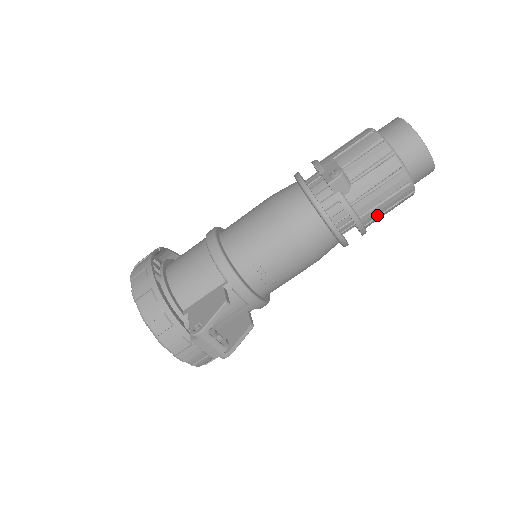
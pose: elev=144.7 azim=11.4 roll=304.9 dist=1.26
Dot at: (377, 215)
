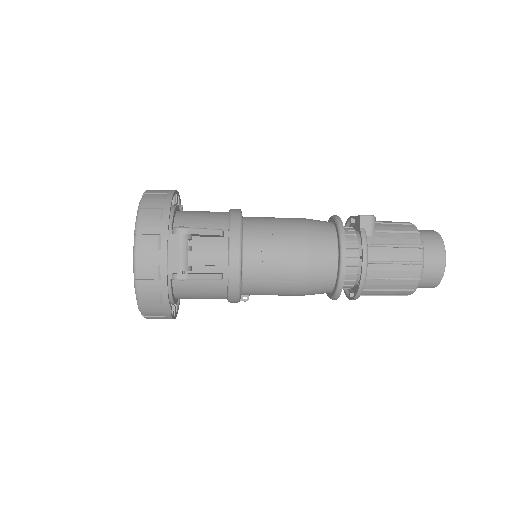
Dot at: (381, 275)
